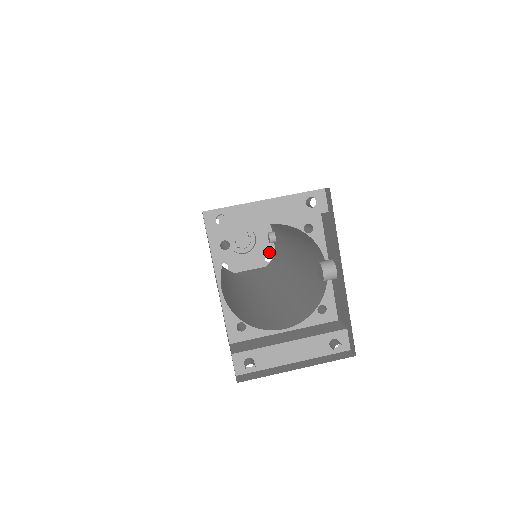
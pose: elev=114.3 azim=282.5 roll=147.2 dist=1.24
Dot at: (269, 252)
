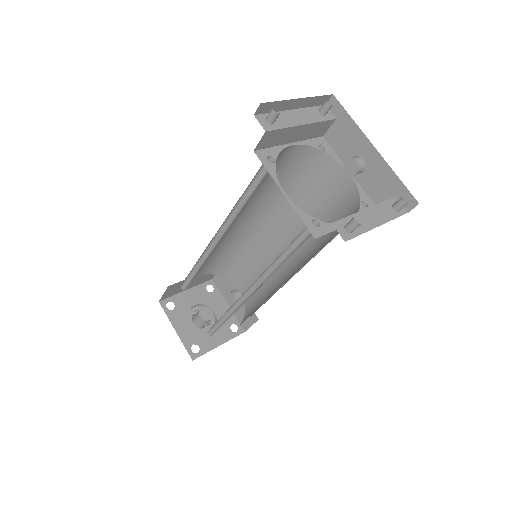
Dot at: (232, 322)
